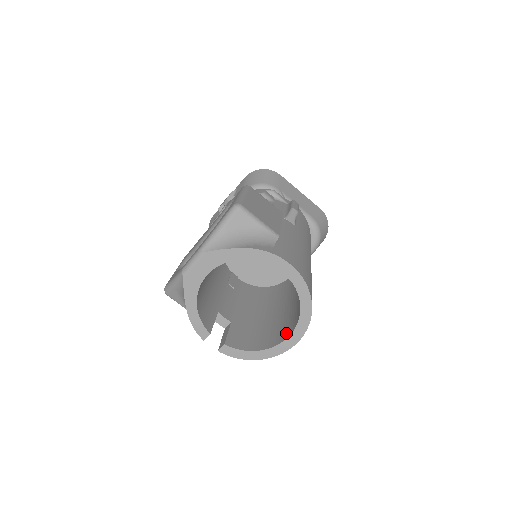
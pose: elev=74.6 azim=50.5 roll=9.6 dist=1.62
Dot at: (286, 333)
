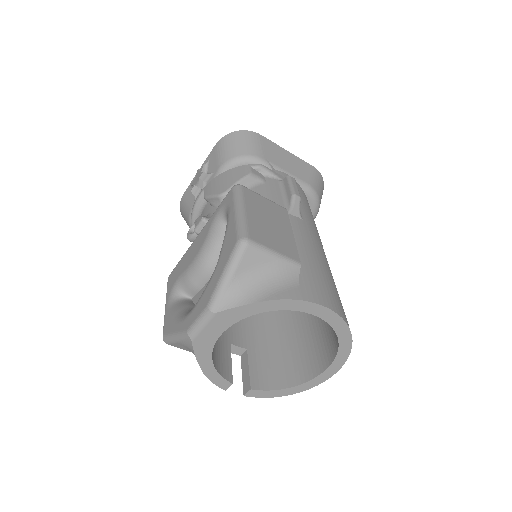
Dot at: (319, 363)
